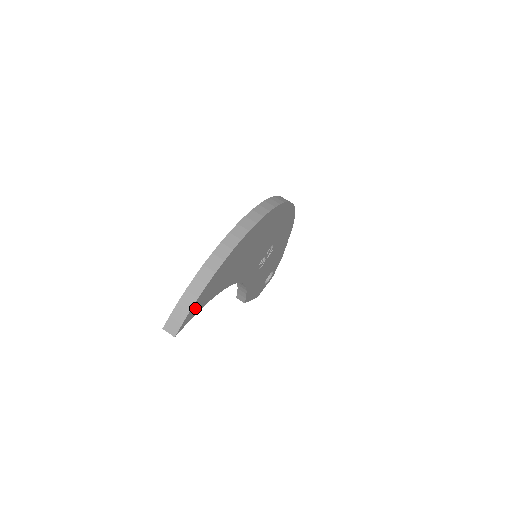
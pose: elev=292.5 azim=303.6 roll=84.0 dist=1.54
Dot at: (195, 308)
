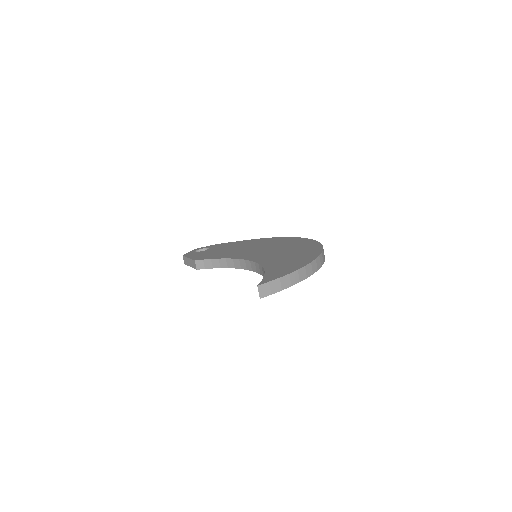
Dot at: occluded
